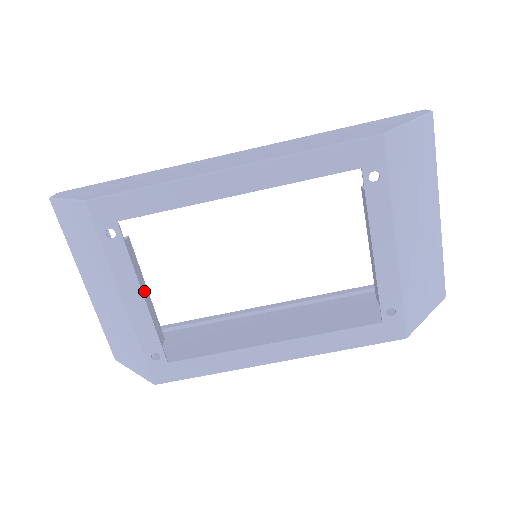
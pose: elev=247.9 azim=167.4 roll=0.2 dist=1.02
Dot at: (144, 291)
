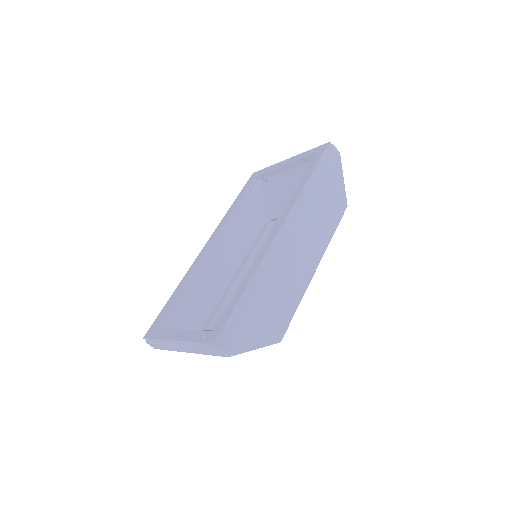
Dot at: occluded
